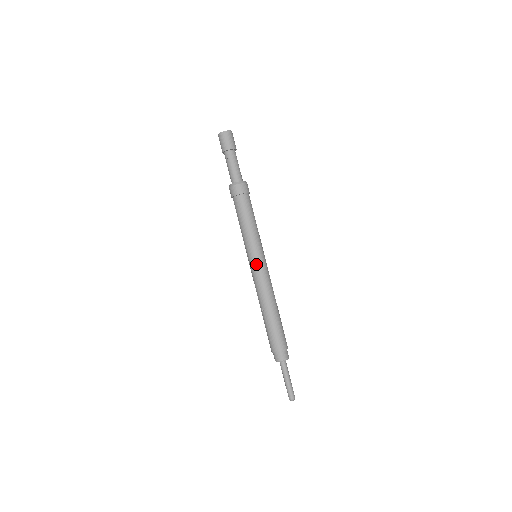
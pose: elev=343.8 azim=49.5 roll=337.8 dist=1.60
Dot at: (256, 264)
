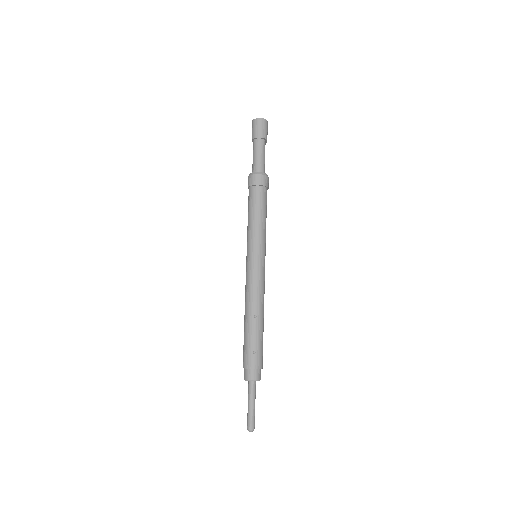
Dot at: (263, 264)
